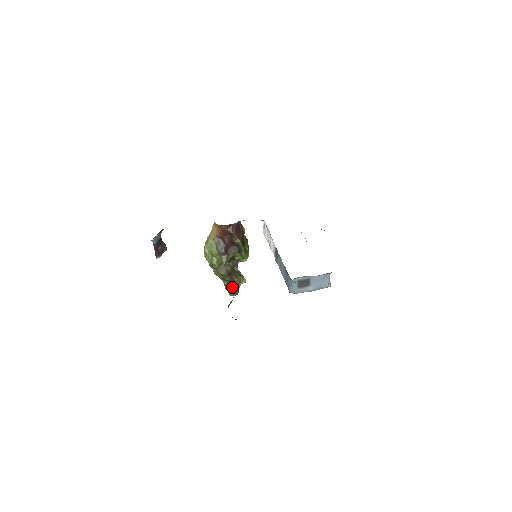
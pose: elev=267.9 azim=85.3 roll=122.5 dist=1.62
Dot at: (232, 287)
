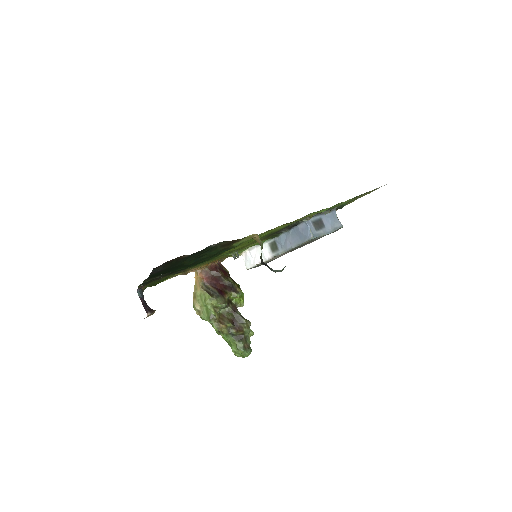
Dot at: (242, 341)
